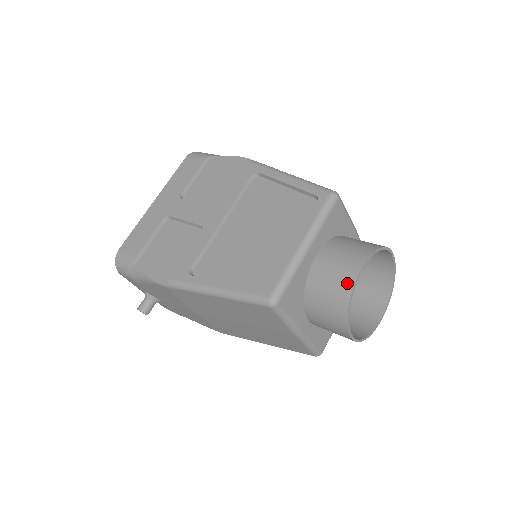
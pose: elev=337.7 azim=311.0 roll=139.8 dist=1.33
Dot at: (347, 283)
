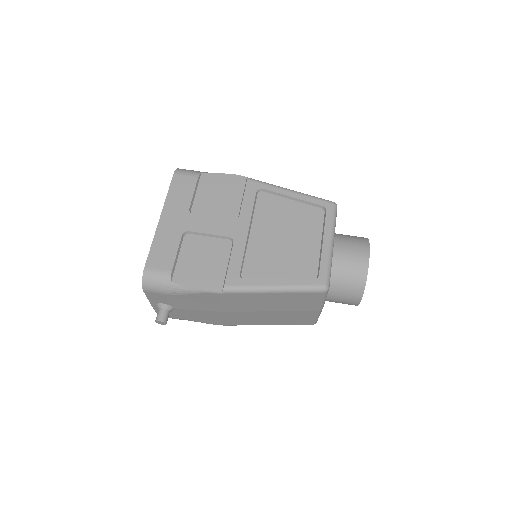
Dot at: (363, 266)
